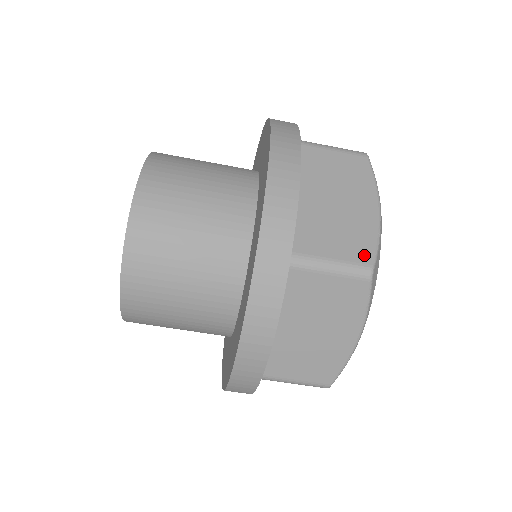
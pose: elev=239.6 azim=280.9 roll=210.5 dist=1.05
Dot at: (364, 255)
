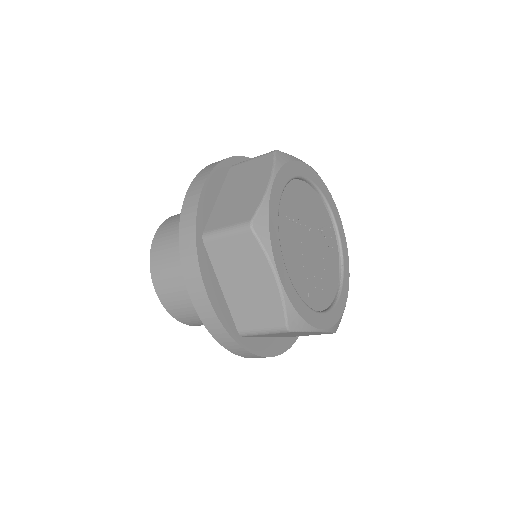
Dot at: (248, 215)
